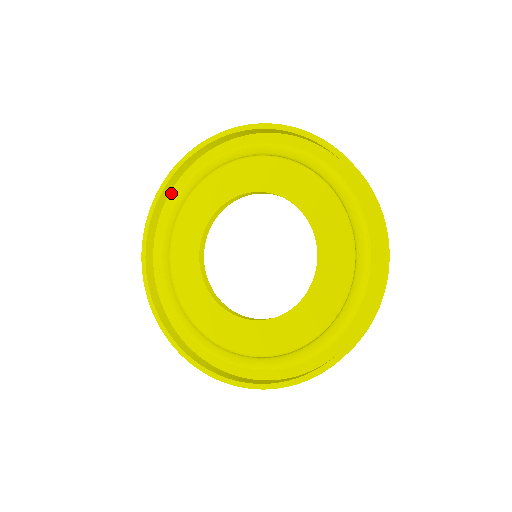
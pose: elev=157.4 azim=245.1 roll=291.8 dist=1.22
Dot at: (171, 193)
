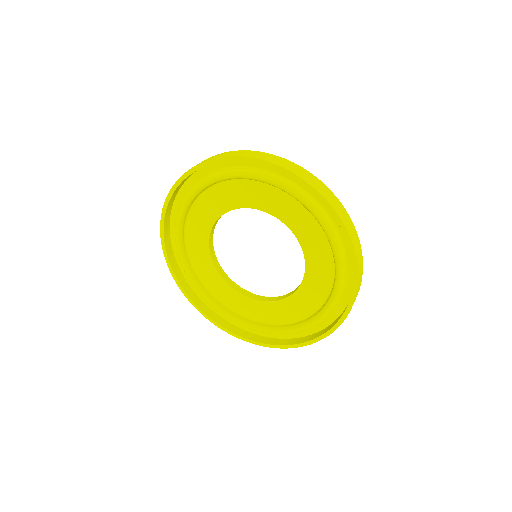
Dot at: (179, 193)
